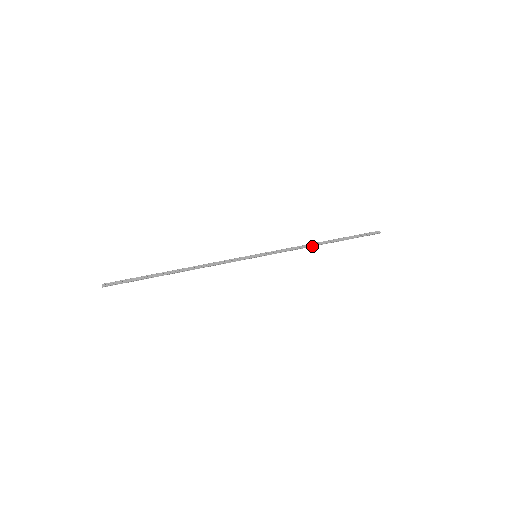
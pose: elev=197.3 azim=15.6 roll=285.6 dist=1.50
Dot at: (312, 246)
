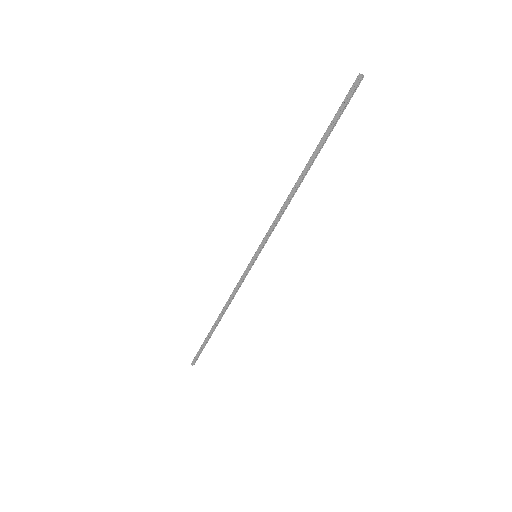
Dot at: (295, 191)
